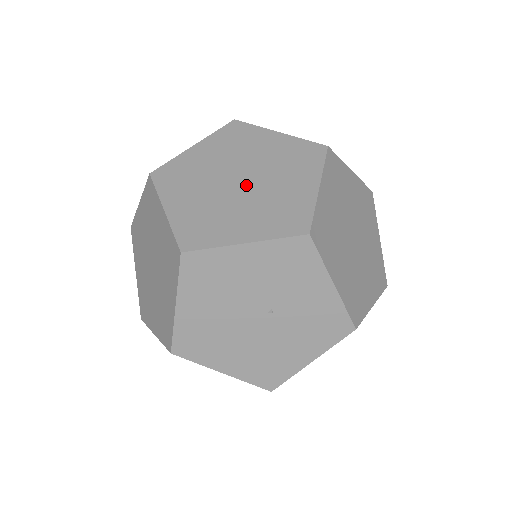
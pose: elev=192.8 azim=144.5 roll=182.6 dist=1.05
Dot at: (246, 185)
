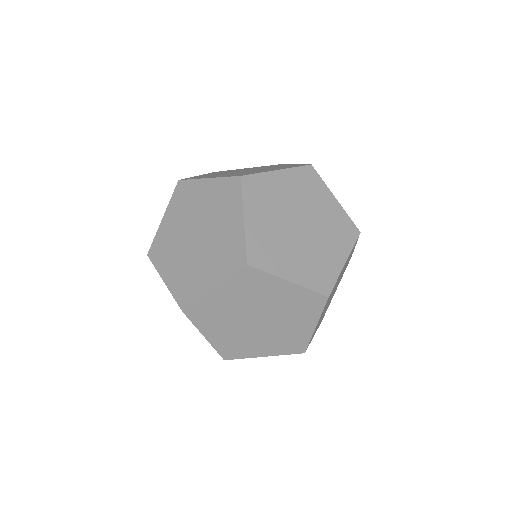
Dot at: (201, 239)
